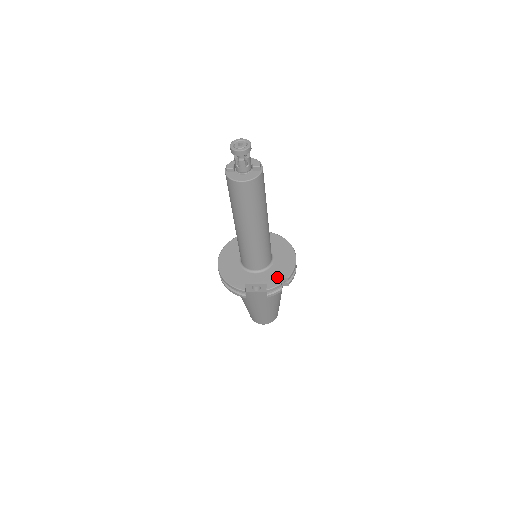
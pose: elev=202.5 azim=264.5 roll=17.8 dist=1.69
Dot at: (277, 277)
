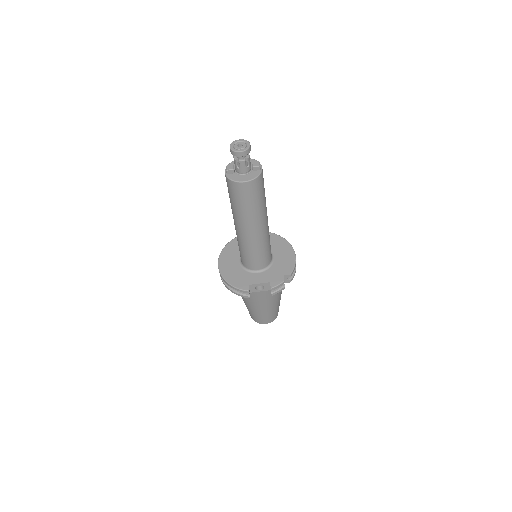
Dot at: (279, 275)
